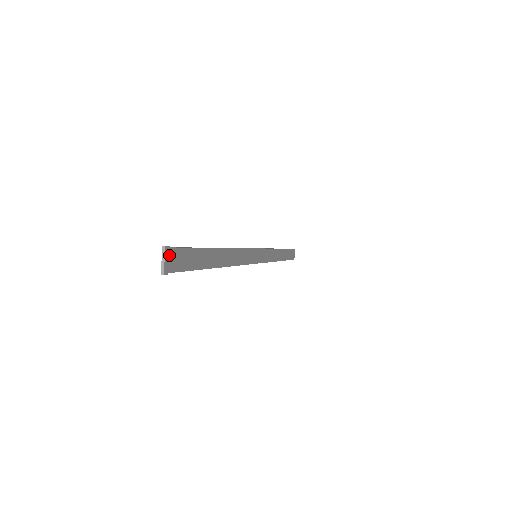
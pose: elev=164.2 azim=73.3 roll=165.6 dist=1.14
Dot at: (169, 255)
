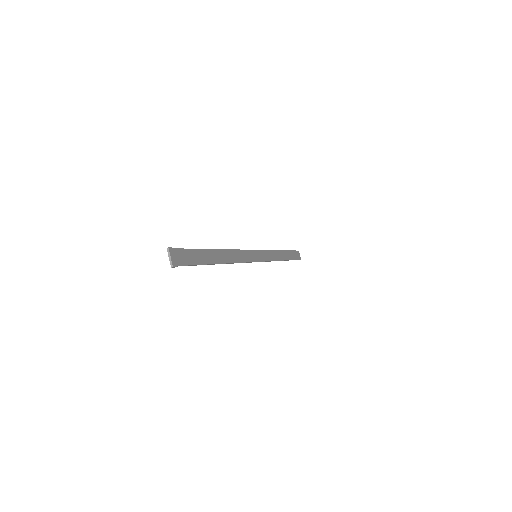
Dot at: (173, 254)
